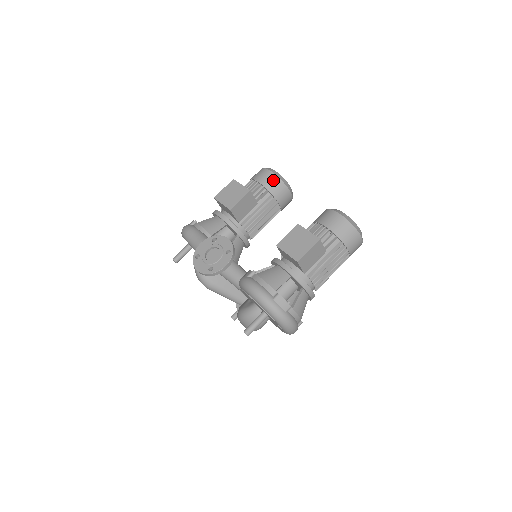
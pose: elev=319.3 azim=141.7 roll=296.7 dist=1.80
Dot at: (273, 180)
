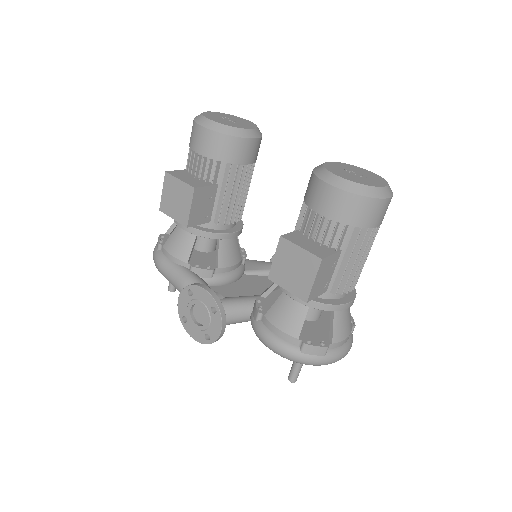
Dot at: (217, 142)
